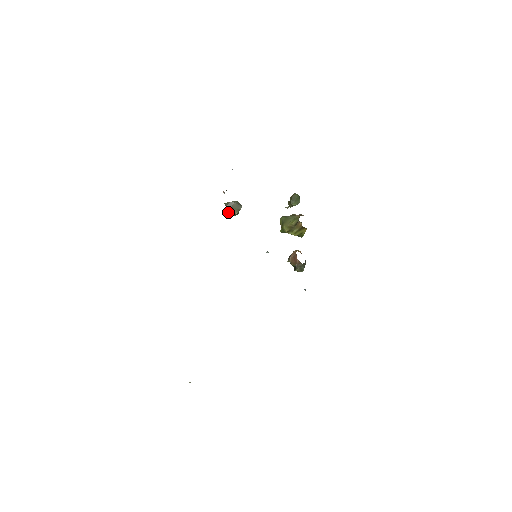
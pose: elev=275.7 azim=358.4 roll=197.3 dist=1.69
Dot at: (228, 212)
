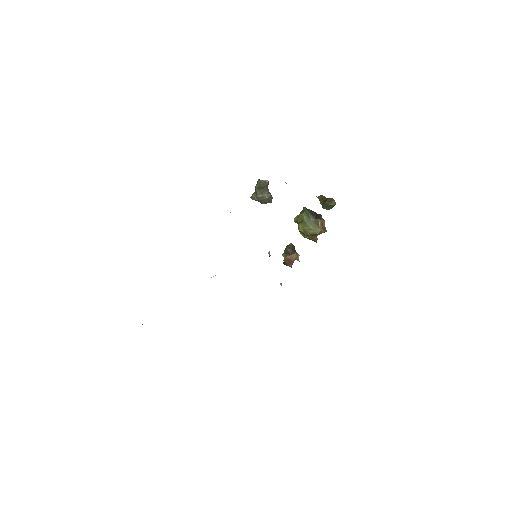
Dot at: (255, 199)
